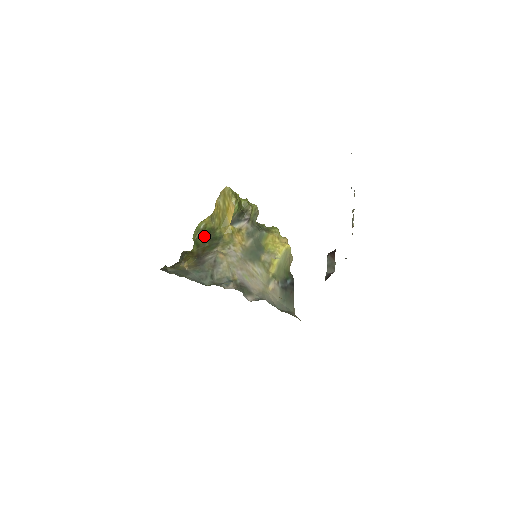
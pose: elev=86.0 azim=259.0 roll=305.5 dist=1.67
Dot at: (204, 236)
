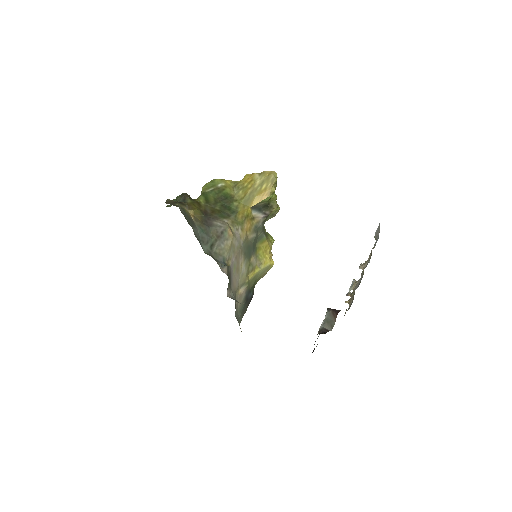
Dot at: (218, 196)
